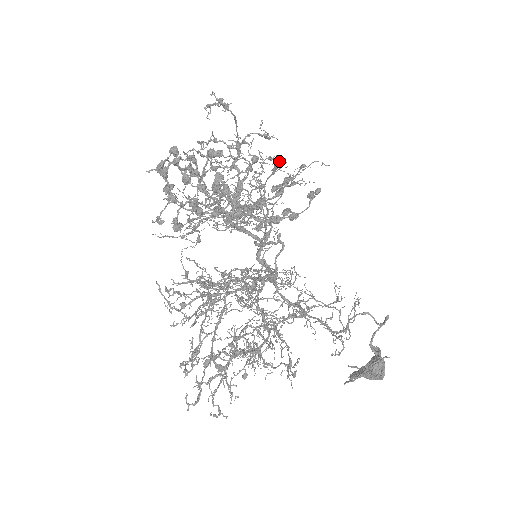
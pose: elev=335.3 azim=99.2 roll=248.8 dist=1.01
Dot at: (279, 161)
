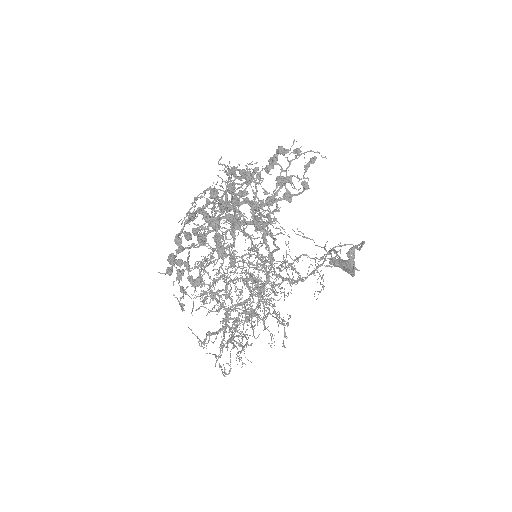
Dot at: occluded
